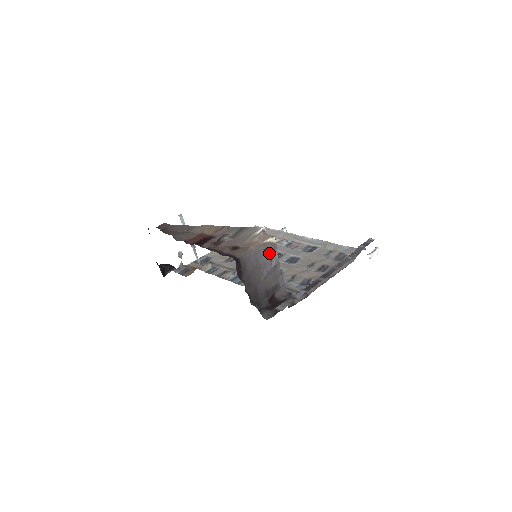
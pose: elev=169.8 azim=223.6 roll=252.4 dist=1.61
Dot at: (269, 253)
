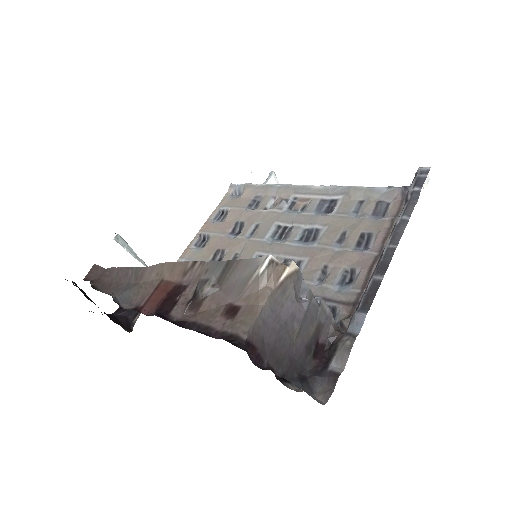
Dot at: (293, 292)
